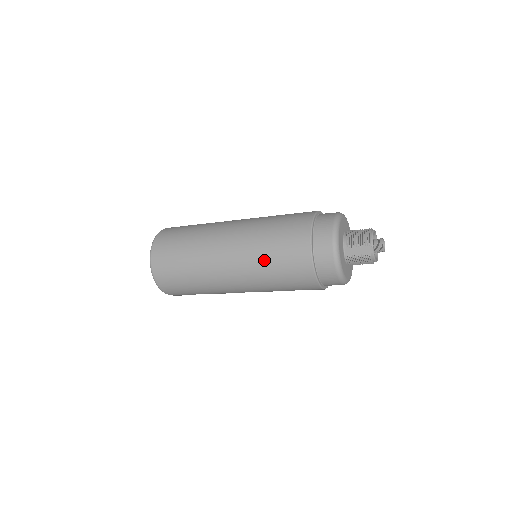
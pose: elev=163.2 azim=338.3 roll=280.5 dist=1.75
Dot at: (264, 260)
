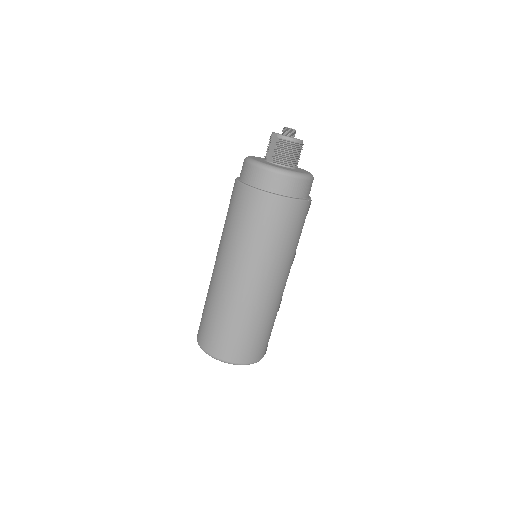
Dot at: (228, 229)
